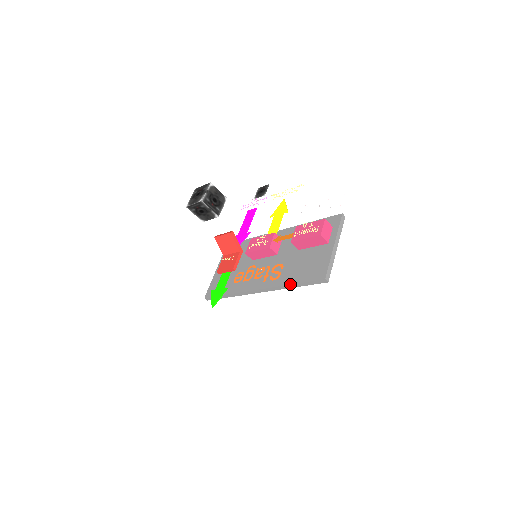
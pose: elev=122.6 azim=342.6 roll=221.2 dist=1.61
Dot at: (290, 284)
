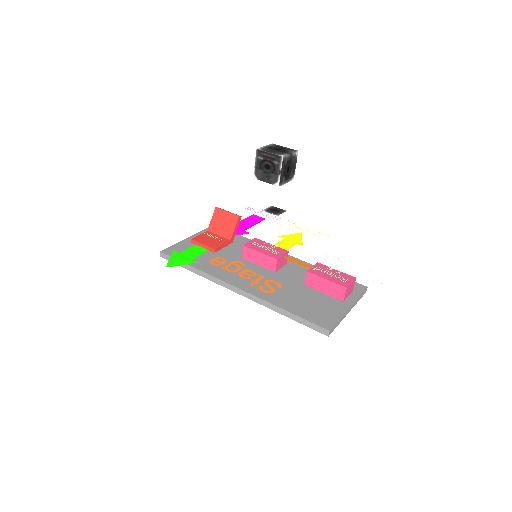
Dot at: (283, 308)
